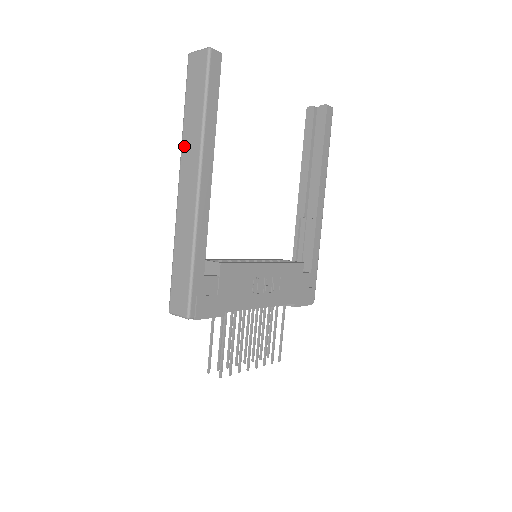
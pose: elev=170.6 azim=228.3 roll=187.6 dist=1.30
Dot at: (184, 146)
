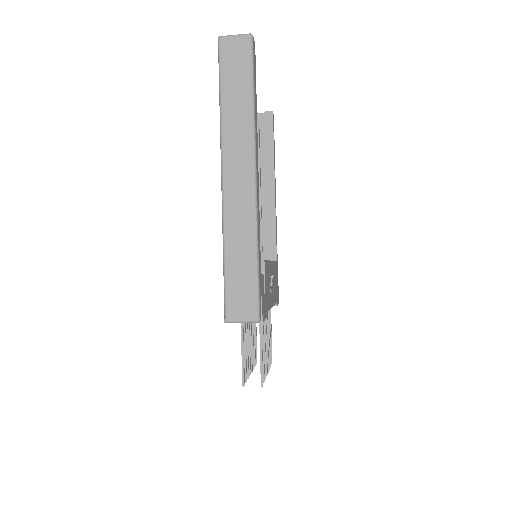
Dot at: (227, 135)
